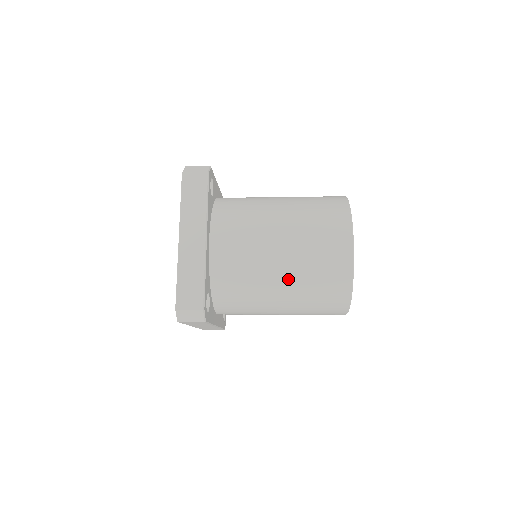
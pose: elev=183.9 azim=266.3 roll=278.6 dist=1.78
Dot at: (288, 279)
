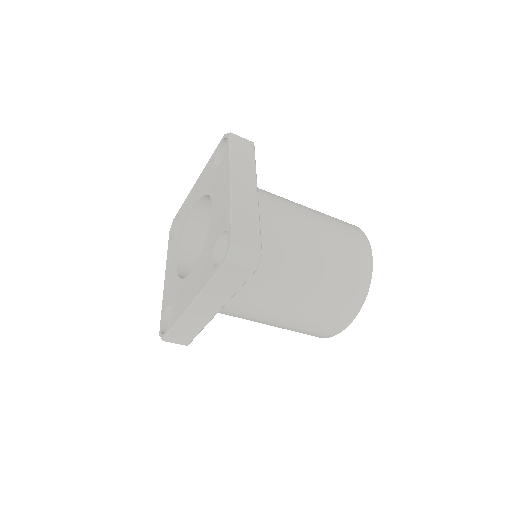
Dot at: (320, 263)
